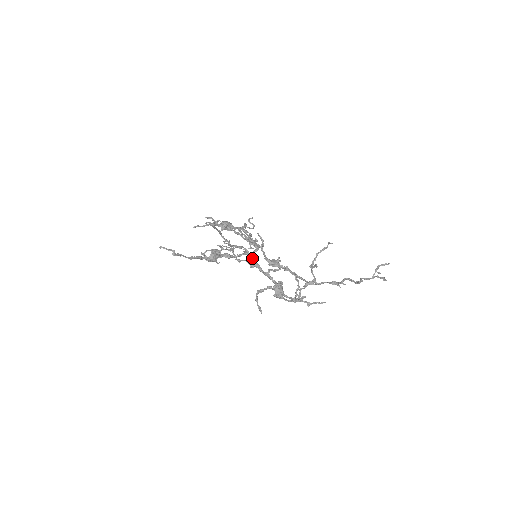
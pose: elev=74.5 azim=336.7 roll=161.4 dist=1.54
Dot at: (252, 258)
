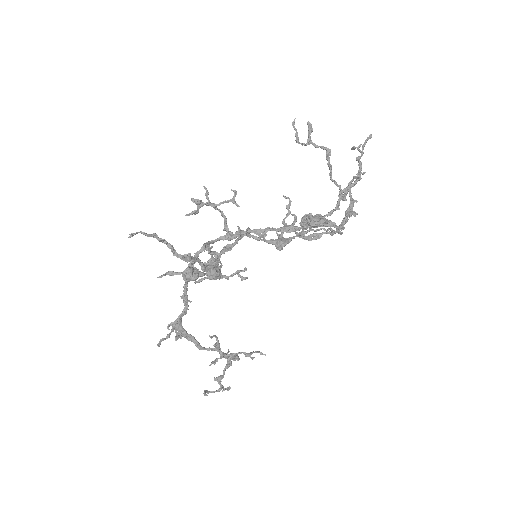
Dot at: (253, 229)
